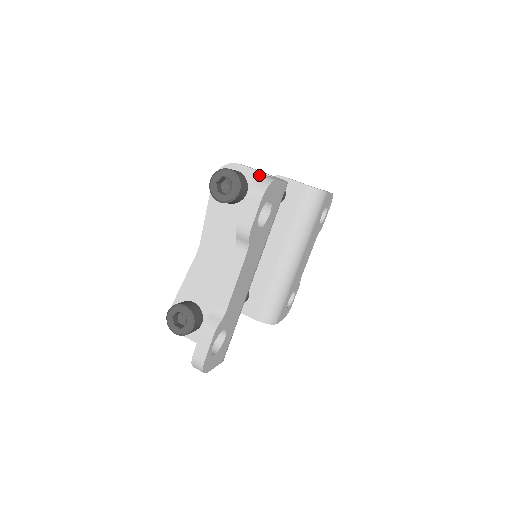
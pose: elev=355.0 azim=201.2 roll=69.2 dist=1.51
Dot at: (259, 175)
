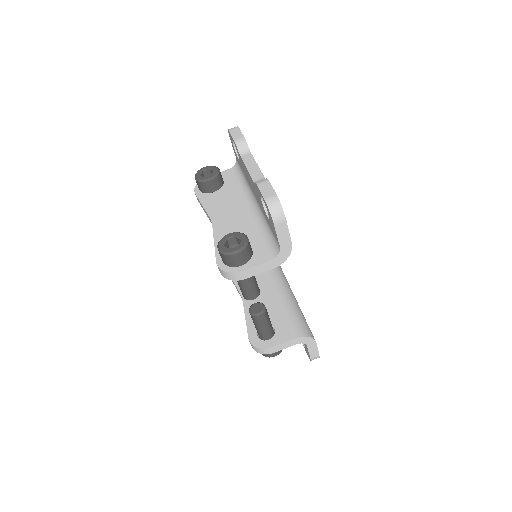
Dot at: (224, 172)
